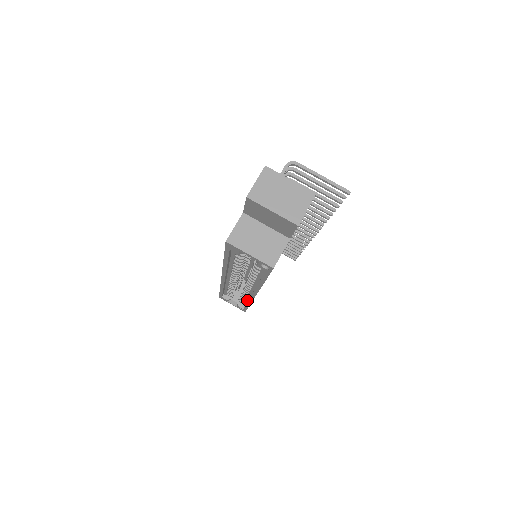
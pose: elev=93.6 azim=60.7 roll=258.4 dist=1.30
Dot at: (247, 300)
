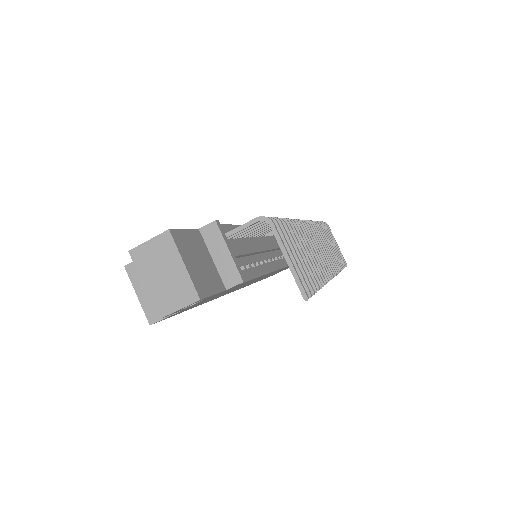
Dot at: occluded
